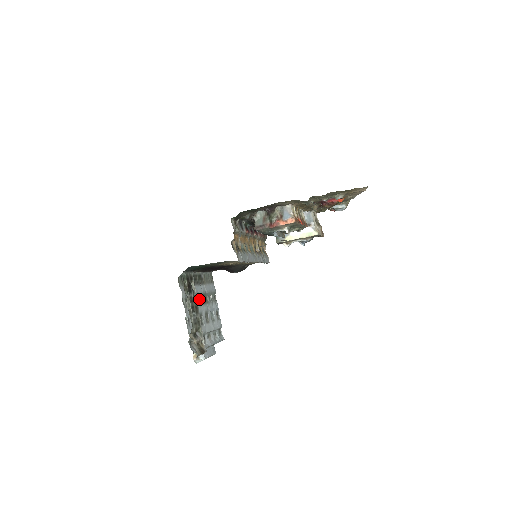
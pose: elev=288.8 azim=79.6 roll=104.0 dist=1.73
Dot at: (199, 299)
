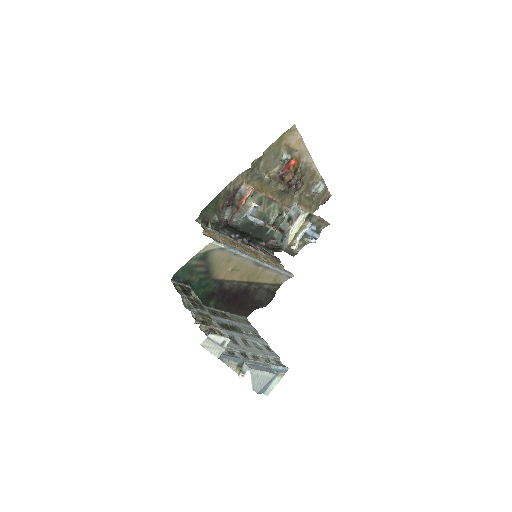
Dot at: (227, 327)
